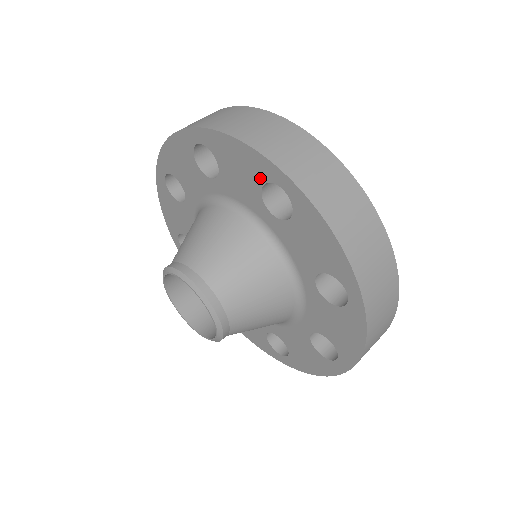
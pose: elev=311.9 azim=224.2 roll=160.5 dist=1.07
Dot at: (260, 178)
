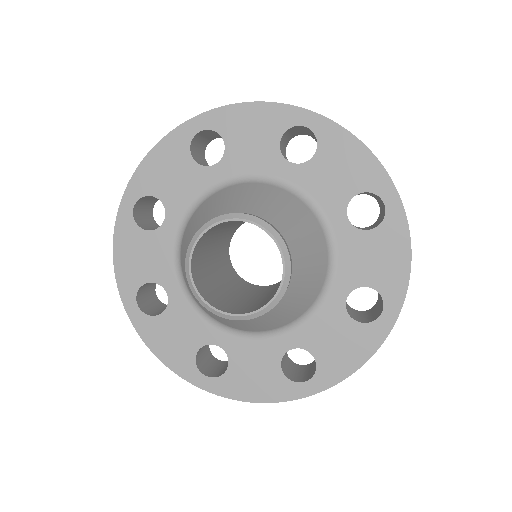
Dot at: (279, 129)
